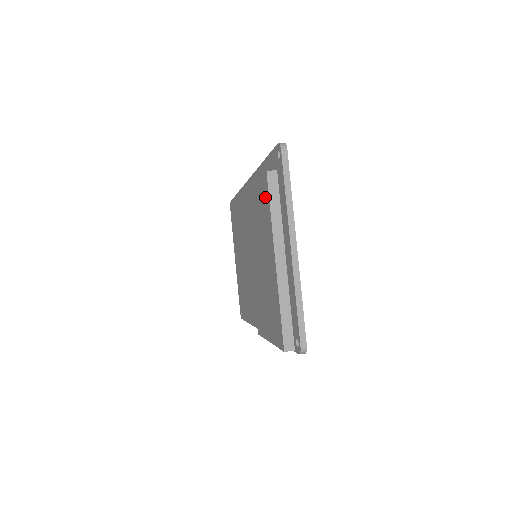
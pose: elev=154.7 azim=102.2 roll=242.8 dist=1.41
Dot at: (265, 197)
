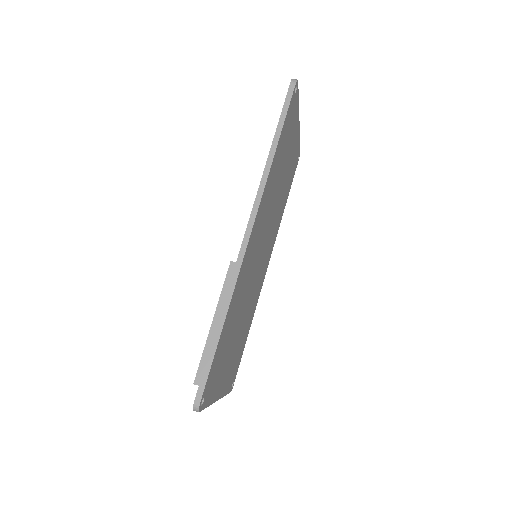
Dot at: occluded
